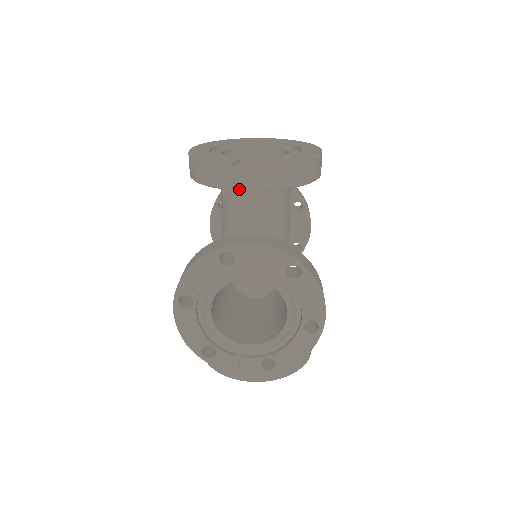
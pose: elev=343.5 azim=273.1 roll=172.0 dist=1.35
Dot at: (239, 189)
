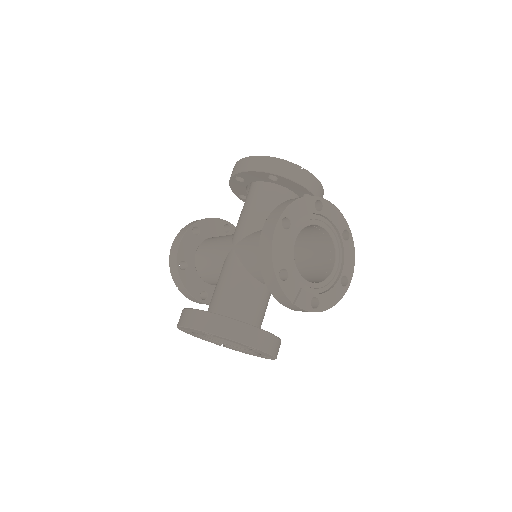
Dot at: (301, 184)
